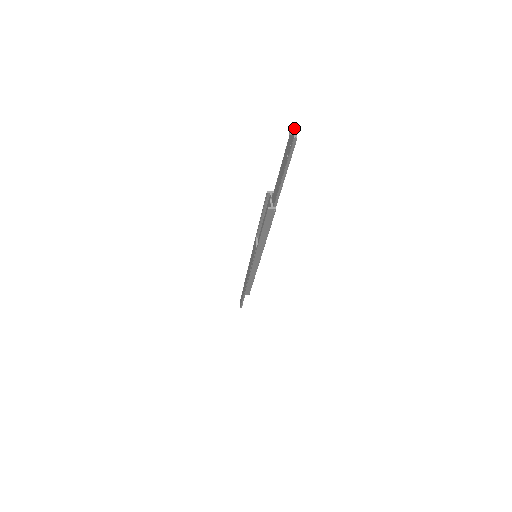
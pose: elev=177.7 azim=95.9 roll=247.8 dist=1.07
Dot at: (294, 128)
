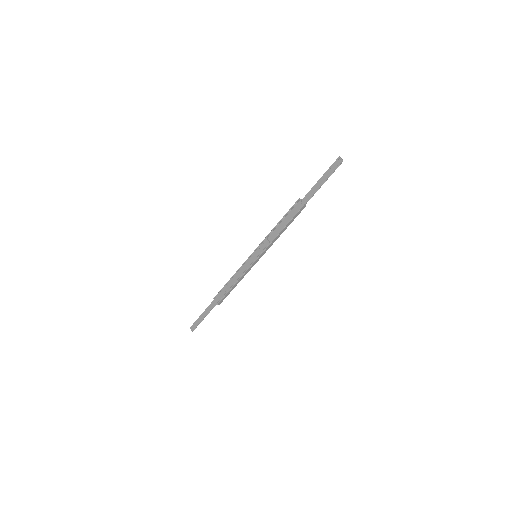
Dot at: (341, 158)
